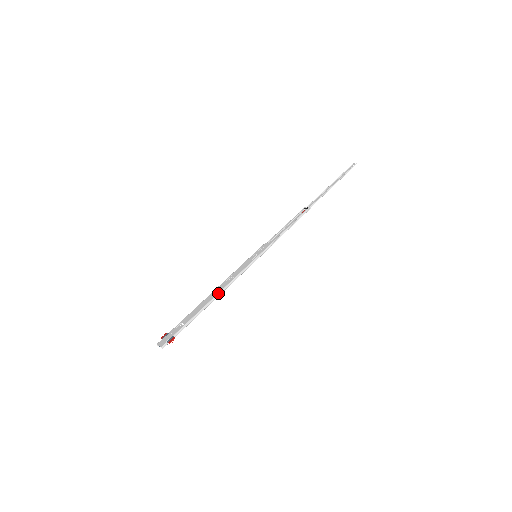
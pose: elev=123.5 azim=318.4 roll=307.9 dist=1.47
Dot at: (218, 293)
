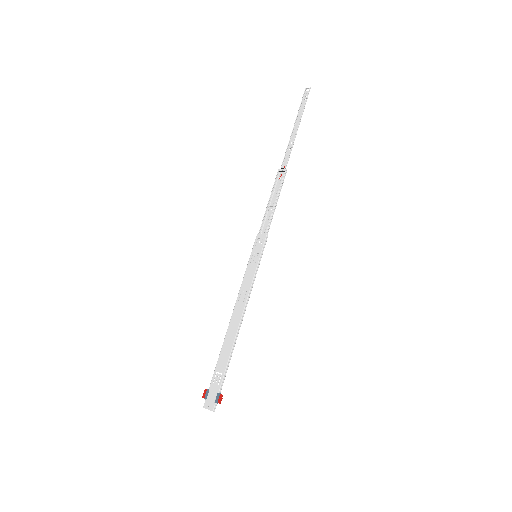
Dot at: (240, 321)
